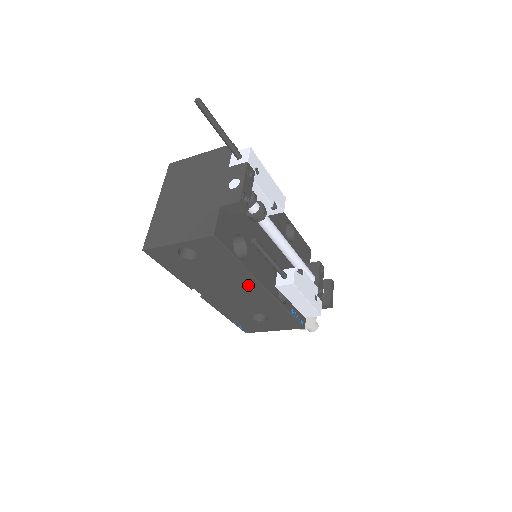
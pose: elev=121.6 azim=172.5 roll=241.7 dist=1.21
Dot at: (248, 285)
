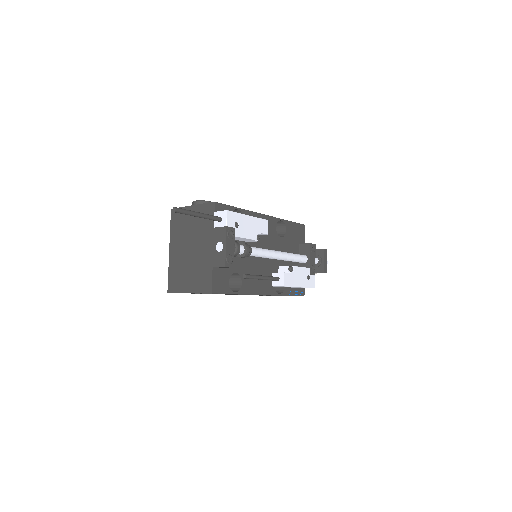
Dot at: occluded
